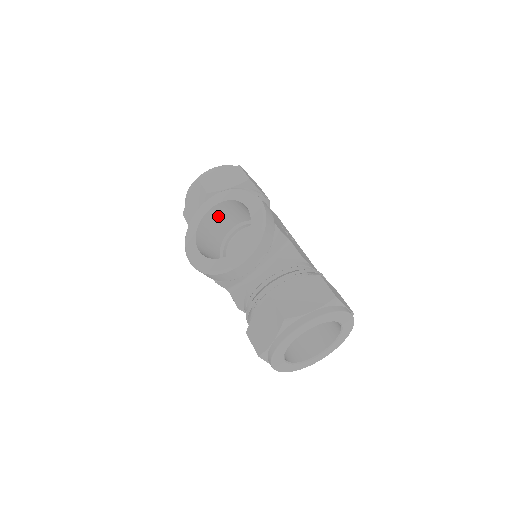
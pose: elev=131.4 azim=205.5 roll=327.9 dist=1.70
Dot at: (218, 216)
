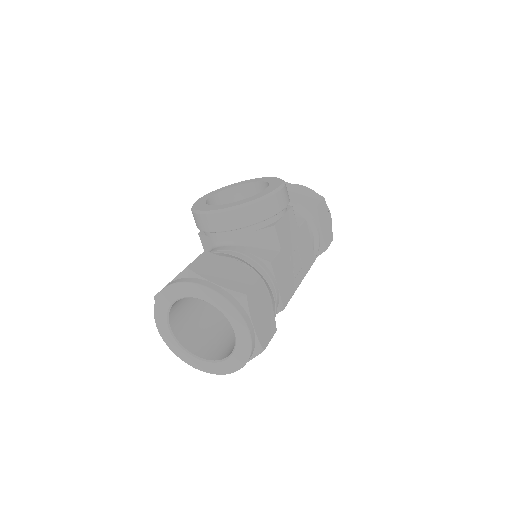
Dot at: occluded
